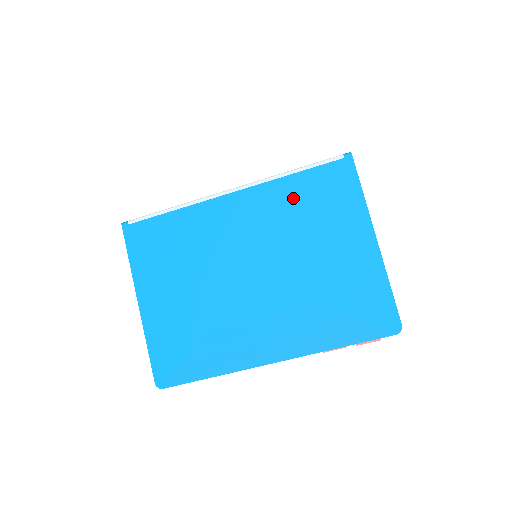
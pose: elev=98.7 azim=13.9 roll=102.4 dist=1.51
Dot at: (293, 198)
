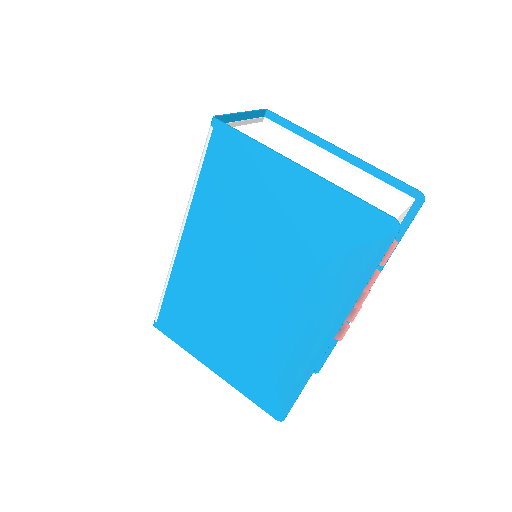
Dot at: (216, 200)
